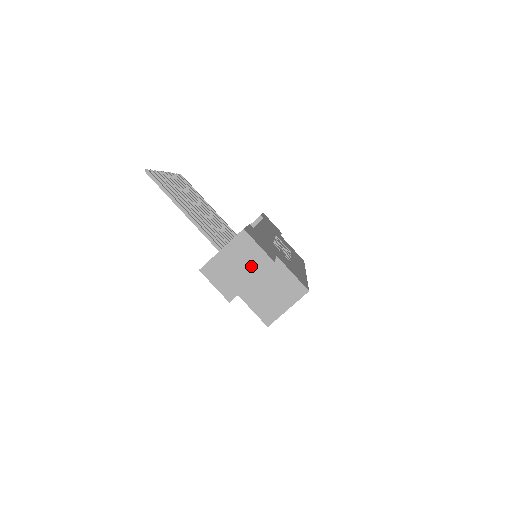
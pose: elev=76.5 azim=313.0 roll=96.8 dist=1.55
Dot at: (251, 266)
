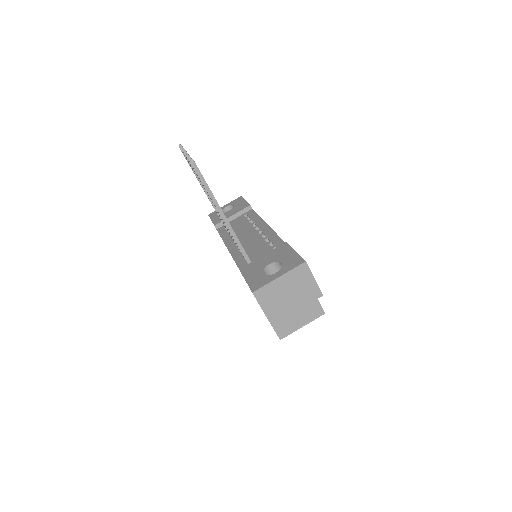
Dot at: (302, 296)
